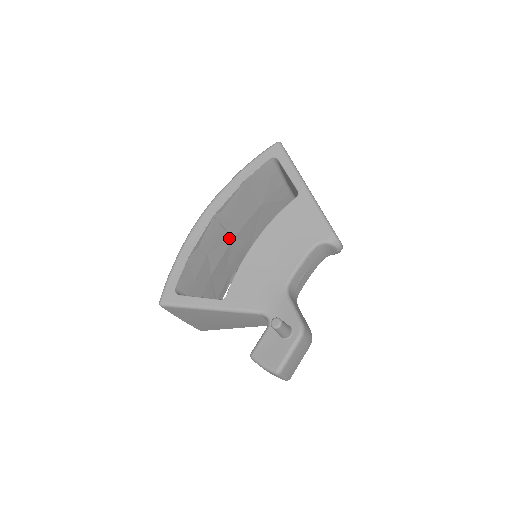
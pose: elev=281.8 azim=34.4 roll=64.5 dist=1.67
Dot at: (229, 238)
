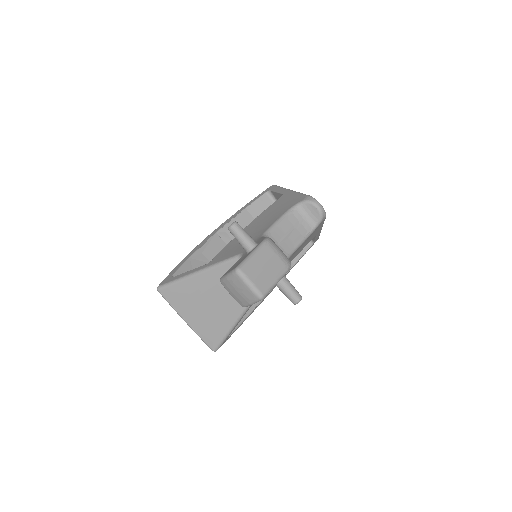
Dot at: occluded
